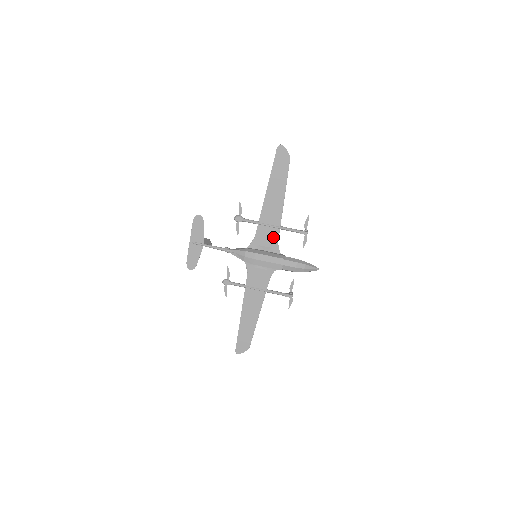
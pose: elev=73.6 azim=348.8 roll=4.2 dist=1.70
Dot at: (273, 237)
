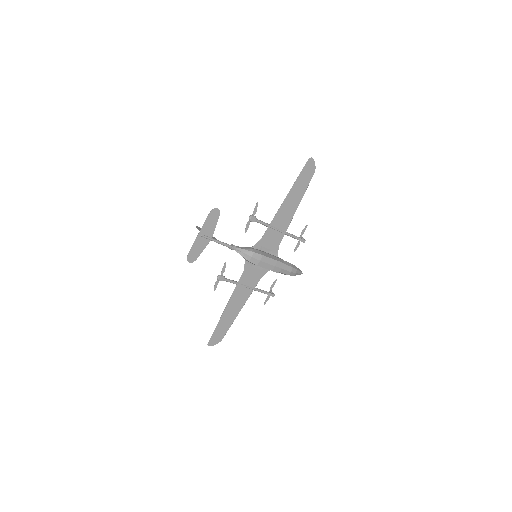
Dot at: (277, 241)
